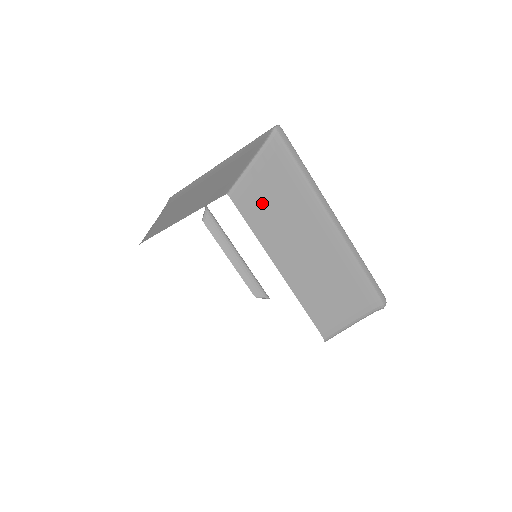
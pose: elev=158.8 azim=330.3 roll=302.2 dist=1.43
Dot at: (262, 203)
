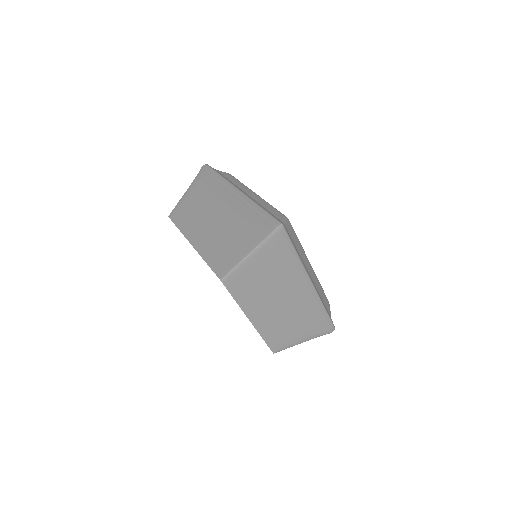
Dot at: (249, 283)
